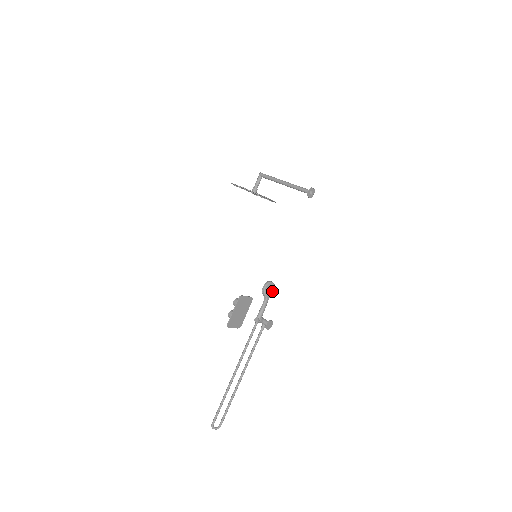
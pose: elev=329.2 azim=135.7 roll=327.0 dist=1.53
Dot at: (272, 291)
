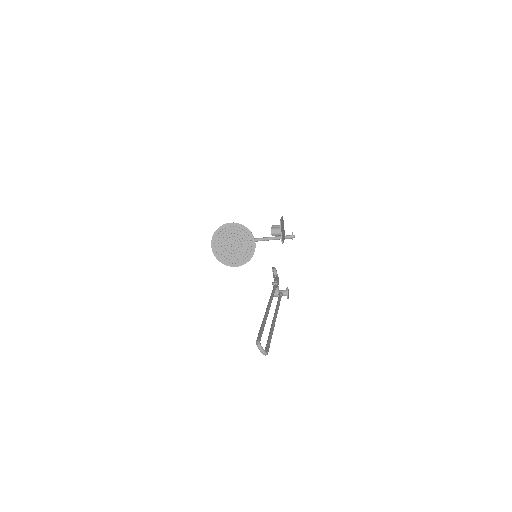
Dot at: occluded
